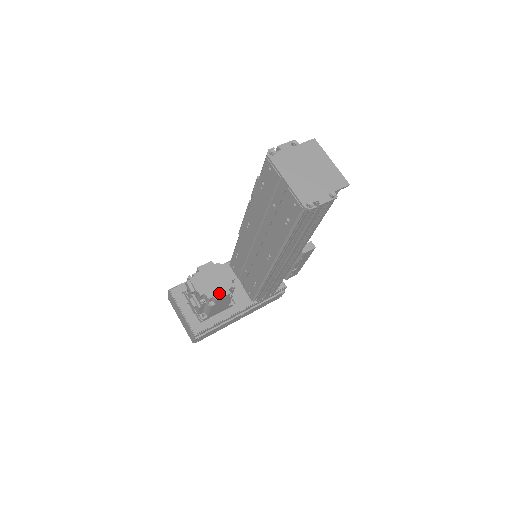
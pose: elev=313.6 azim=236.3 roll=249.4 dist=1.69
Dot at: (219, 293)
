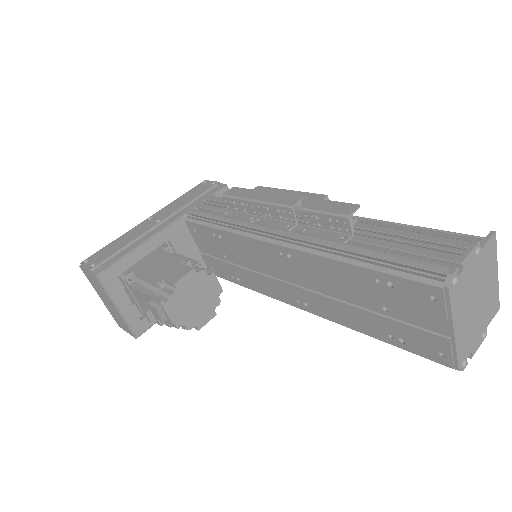
Dot at: (202, 319)
